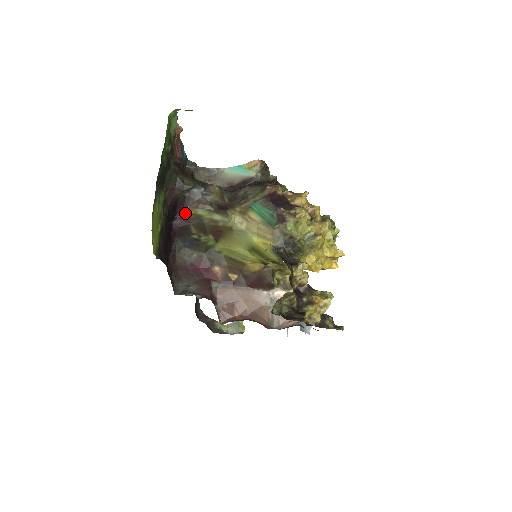
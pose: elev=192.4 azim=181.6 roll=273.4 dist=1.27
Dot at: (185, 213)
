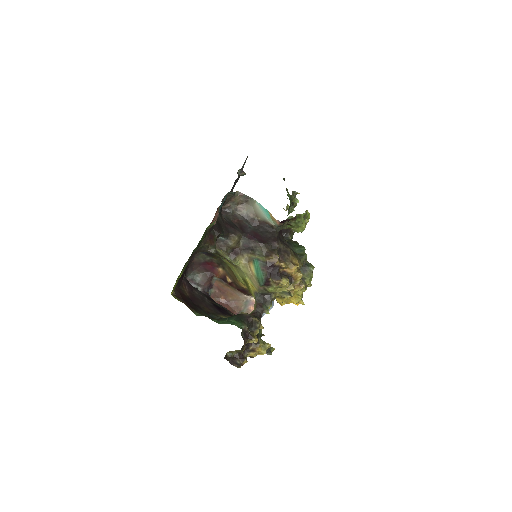
Dot at: occluded
